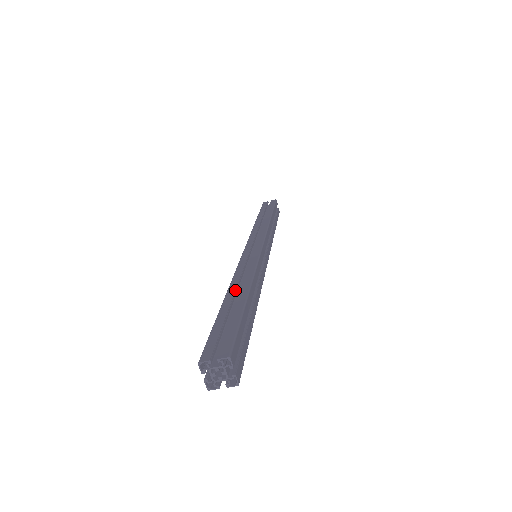
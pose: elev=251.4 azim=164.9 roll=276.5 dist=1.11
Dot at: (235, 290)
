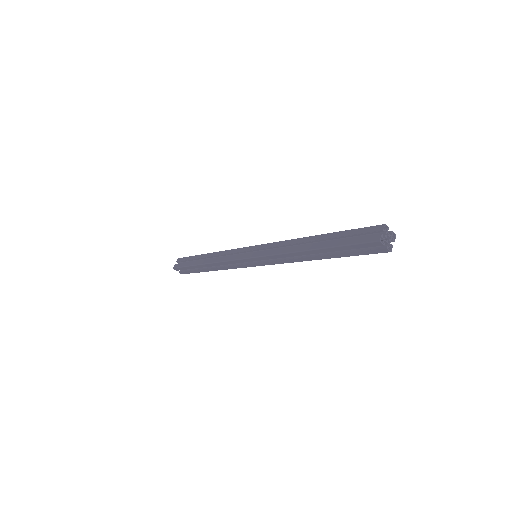
Dot at: occluded
